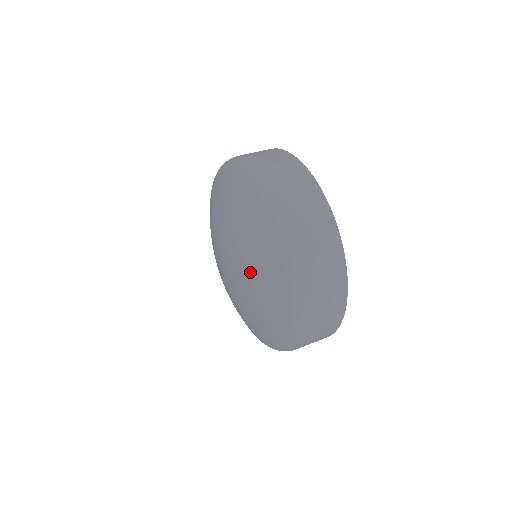
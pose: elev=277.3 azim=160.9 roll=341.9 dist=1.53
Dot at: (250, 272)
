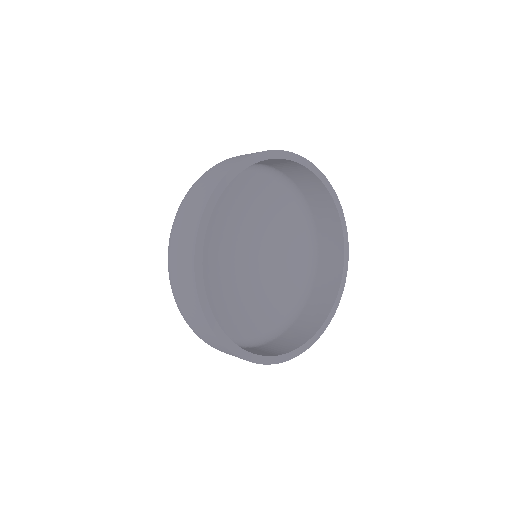
Dot at: occluded
